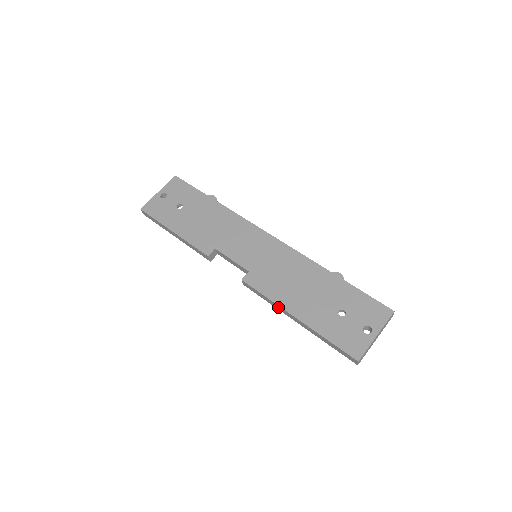
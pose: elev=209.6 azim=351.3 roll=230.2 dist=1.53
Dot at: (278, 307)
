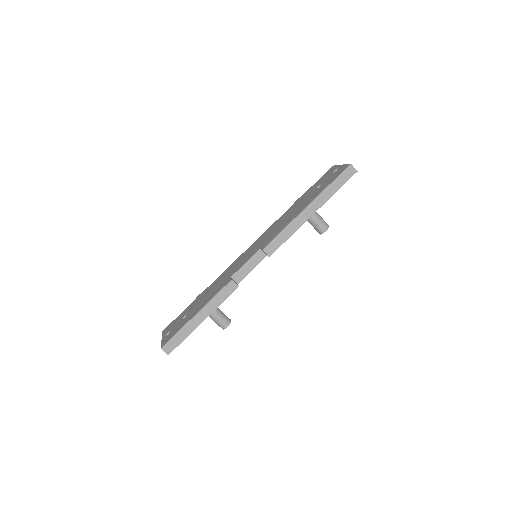
Dot at: (295, 224)
